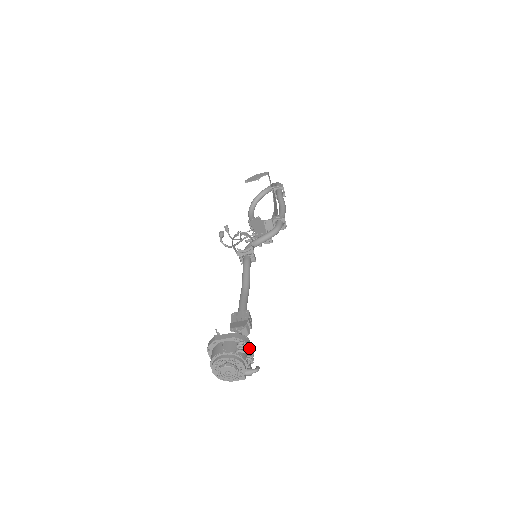
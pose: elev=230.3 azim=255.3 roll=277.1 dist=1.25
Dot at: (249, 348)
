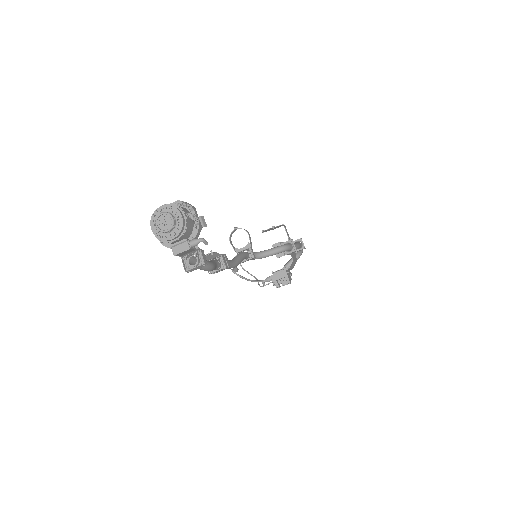
Dot at: (194, 215)
